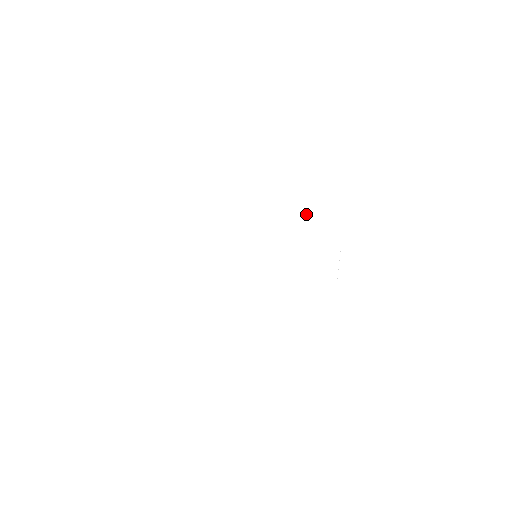
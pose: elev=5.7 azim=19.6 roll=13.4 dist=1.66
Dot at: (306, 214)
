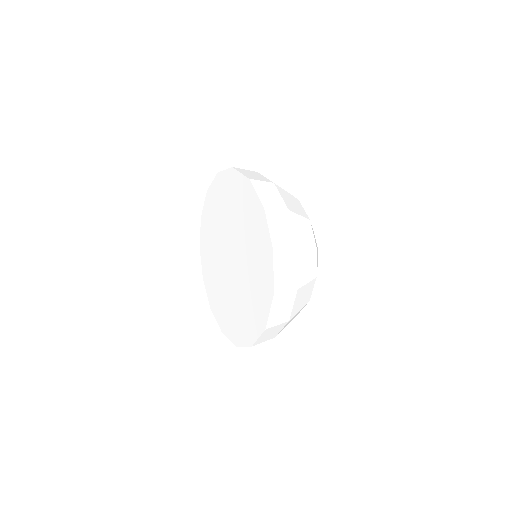
Dot at: (254, 221)
